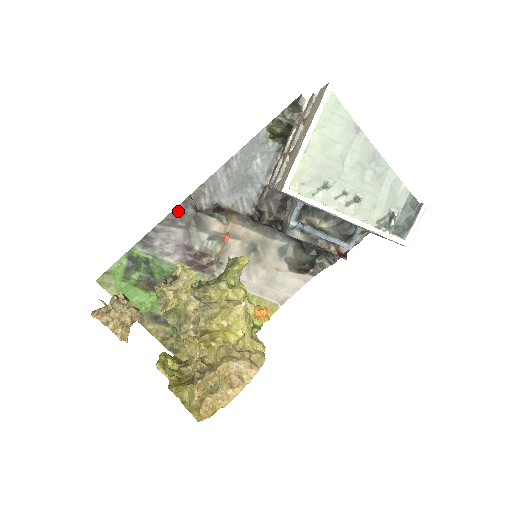
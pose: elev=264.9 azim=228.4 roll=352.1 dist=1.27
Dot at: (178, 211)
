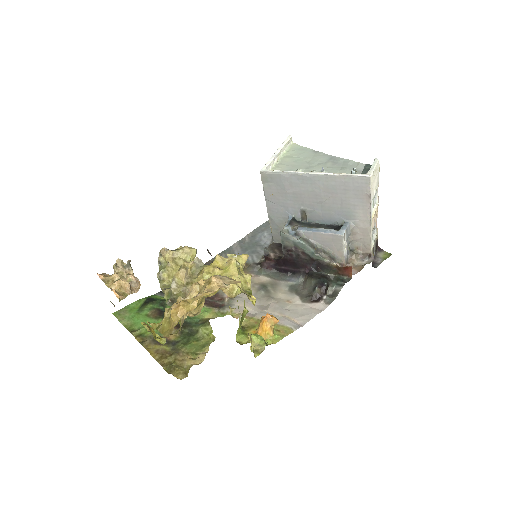
Dot at: occluded
